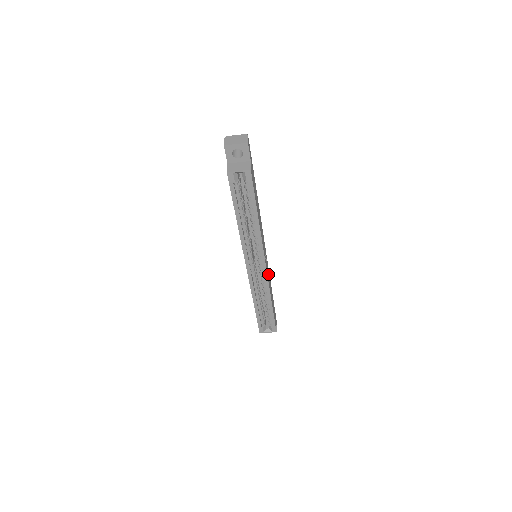
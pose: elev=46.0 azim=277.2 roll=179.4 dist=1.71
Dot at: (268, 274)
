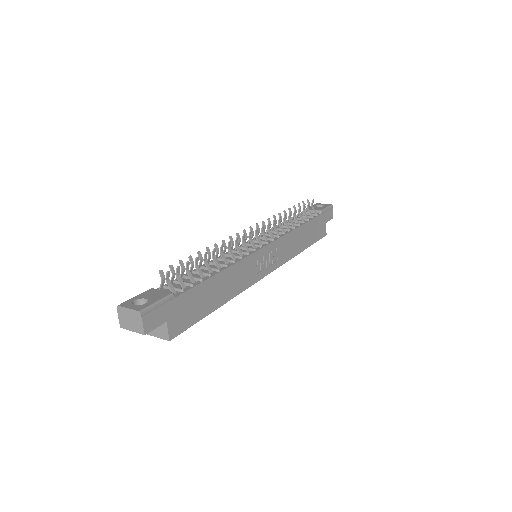
Dot at: (283, 250)
